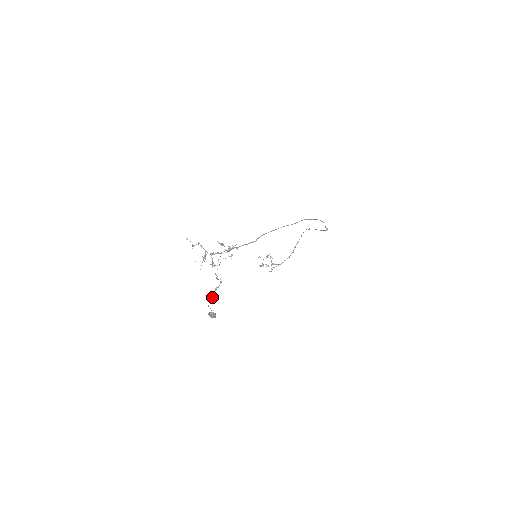
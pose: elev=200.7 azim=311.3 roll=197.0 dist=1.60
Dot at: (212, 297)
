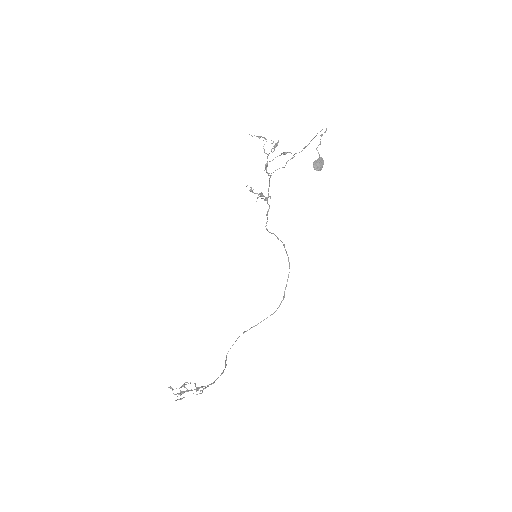
Dot at: (320, 139)
